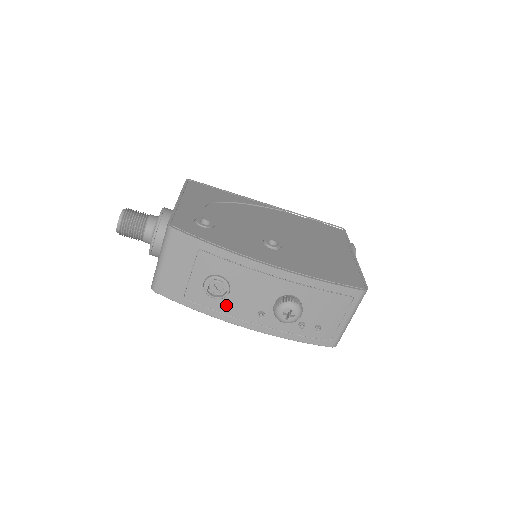
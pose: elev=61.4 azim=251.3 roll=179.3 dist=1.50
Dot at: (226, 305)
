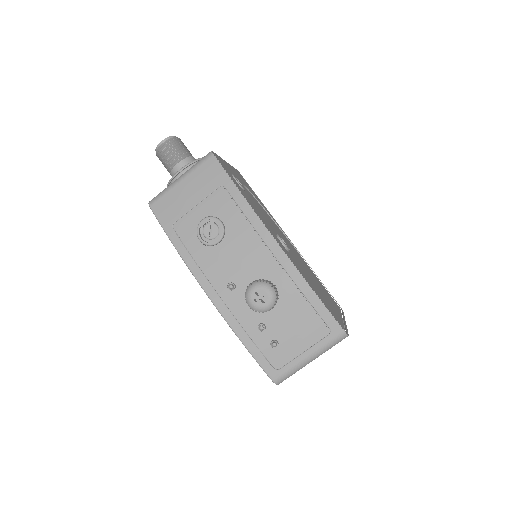
Dot at: (206, 256)
